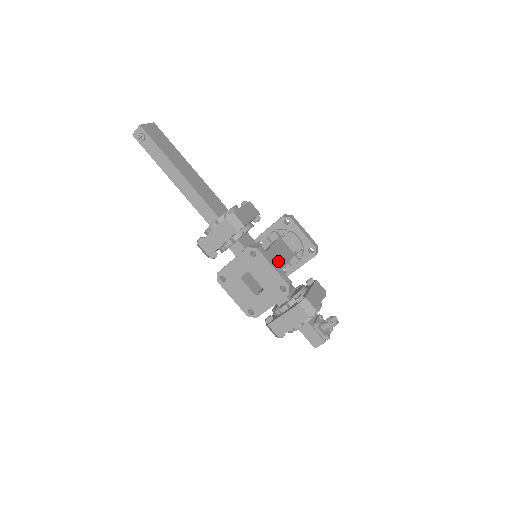
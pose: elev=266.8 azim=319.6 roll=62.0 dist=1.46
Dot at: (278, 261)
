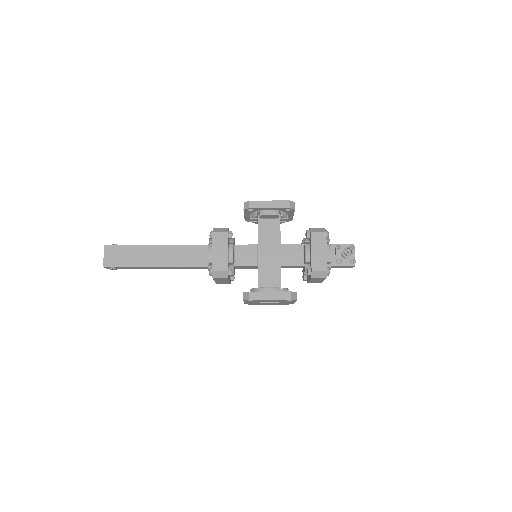
Dot at: (272, 254)
